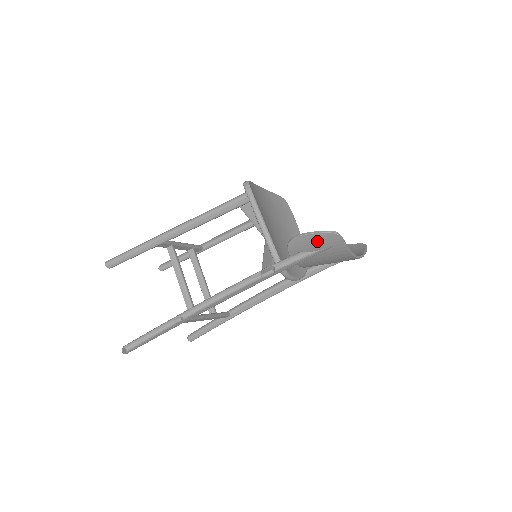
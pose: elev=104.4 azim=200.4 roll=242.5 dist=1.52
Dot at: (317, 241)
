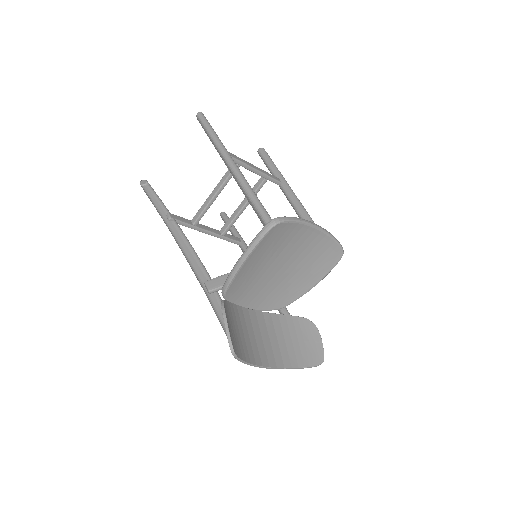
Dot at: occluded
